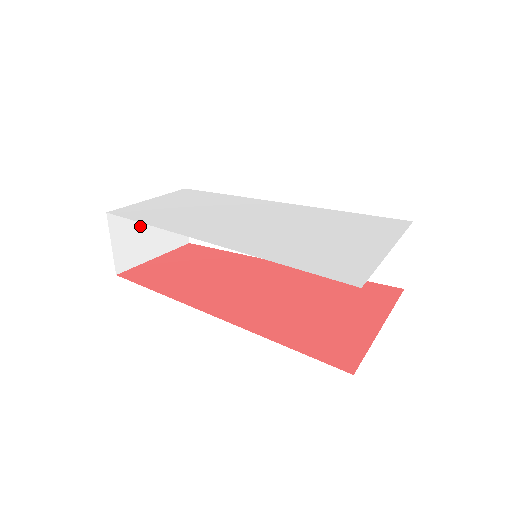
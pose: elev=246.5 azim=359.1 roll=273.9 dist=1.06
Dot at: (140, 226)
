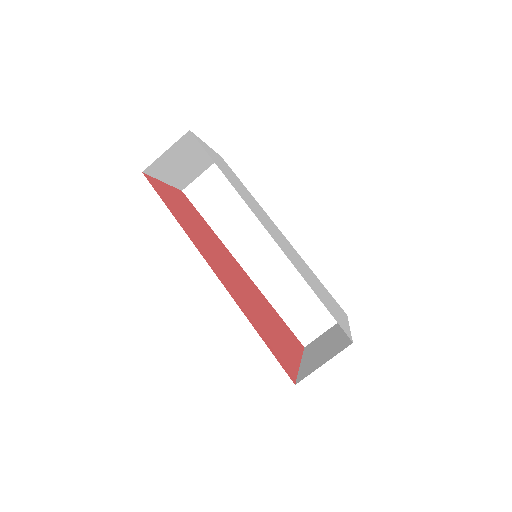
Dot at: (185, 155)
